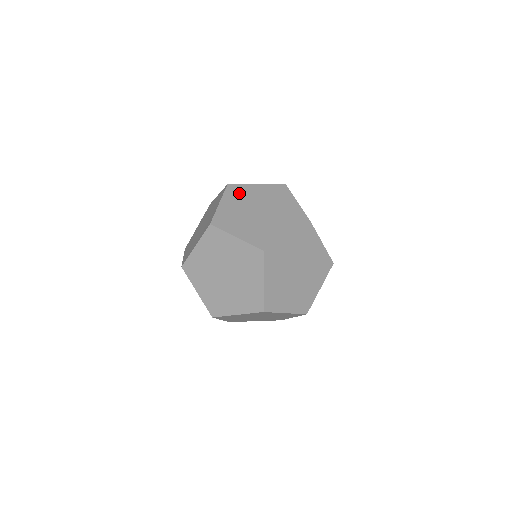
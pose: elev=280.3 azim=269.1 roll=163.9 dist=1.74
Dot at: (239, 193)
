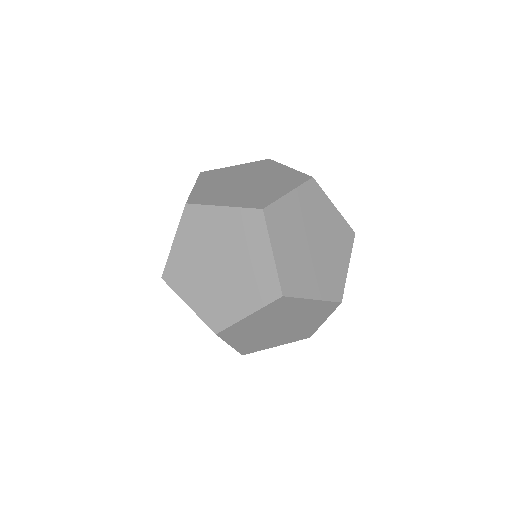
Dot at: (216, 175)
